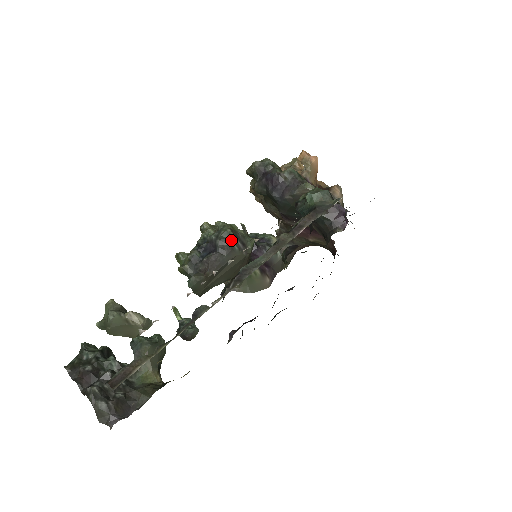
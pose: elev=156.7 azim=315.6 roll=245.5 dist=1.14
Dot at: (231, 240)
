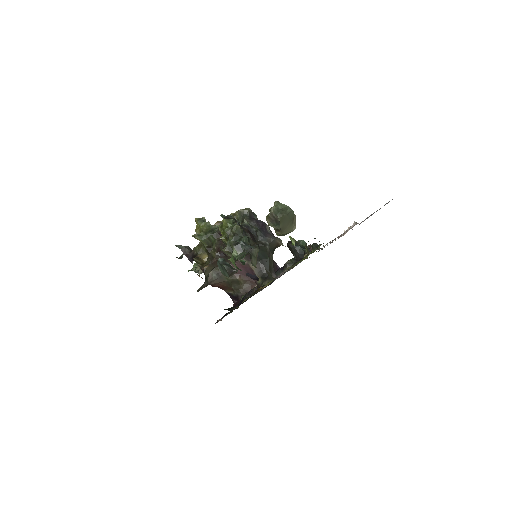
Dot at: (257, 235)
